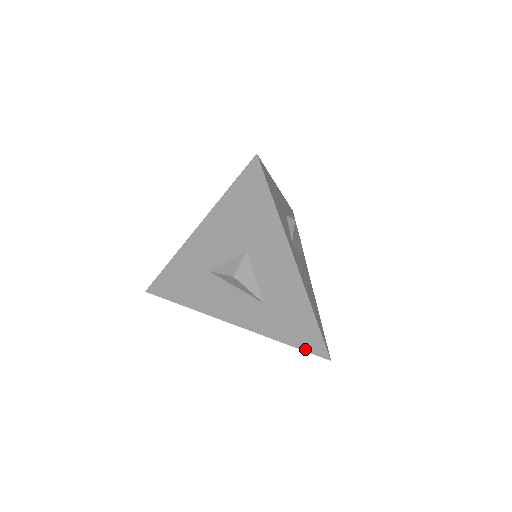
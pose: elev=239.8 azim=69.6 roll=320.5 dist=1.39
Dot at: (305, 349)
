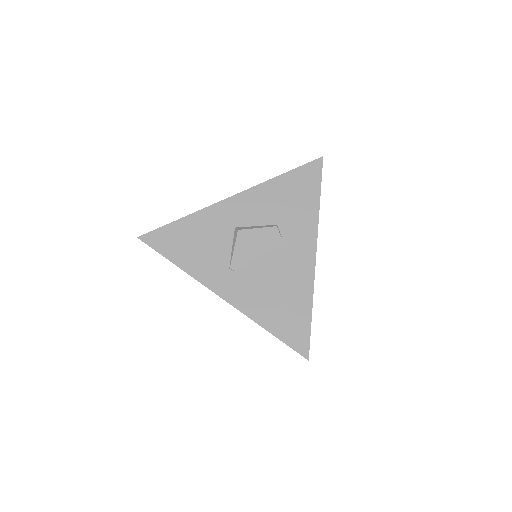
Dot at: occluded
